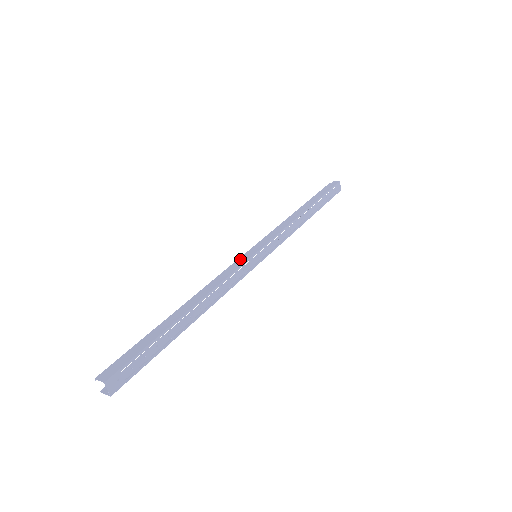
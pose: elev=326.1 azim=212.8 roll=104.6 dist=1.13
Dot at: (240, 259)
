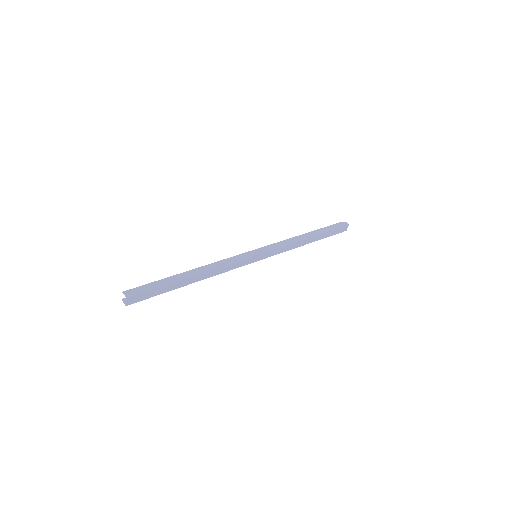
Dot at: (244, 254)
